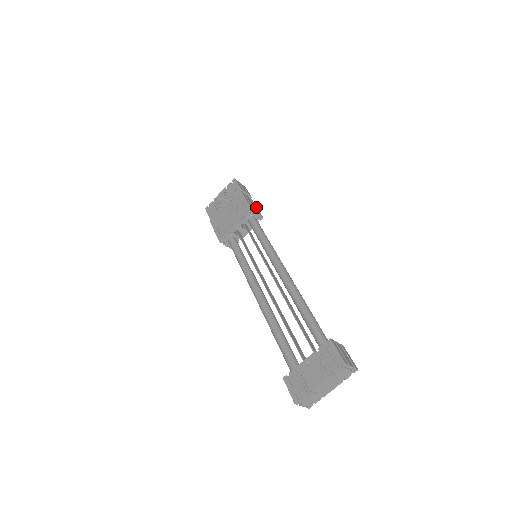
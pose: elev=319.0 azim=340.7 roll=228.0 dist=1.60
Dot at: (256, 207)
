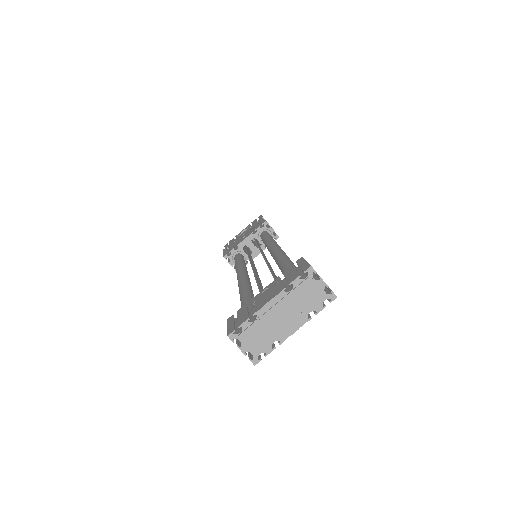
Dot at: occluded
